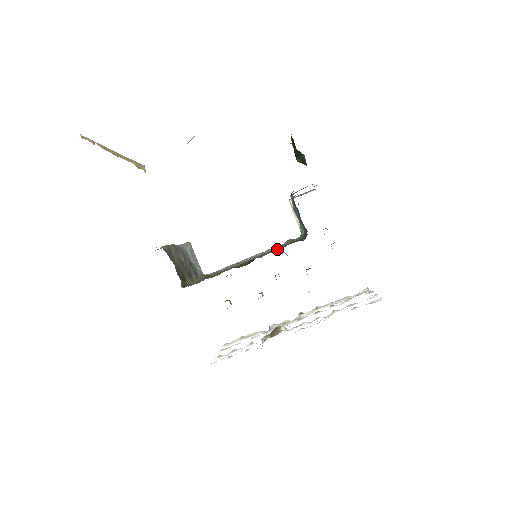
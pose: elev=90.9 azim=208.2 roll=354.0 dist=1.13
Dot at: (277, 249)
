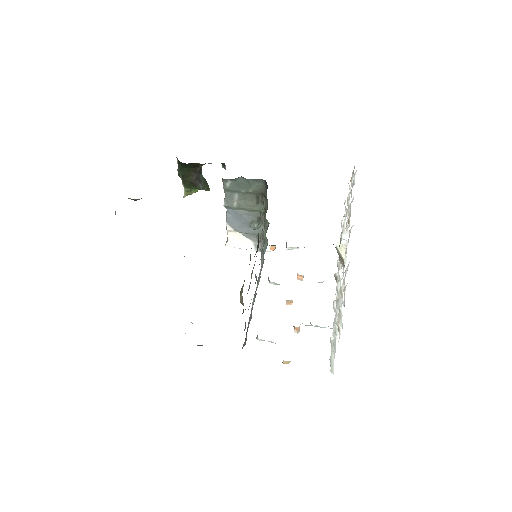
Dot at: occluded
